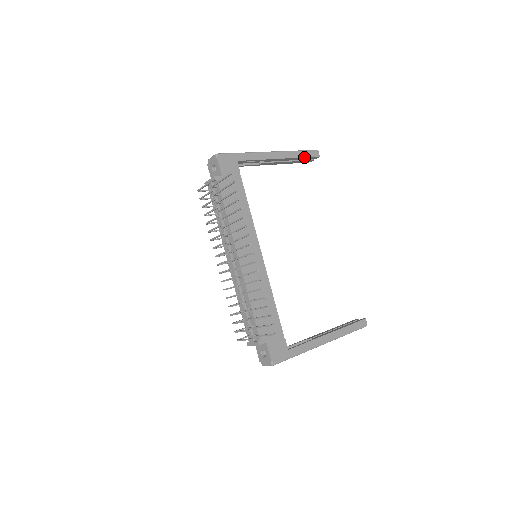
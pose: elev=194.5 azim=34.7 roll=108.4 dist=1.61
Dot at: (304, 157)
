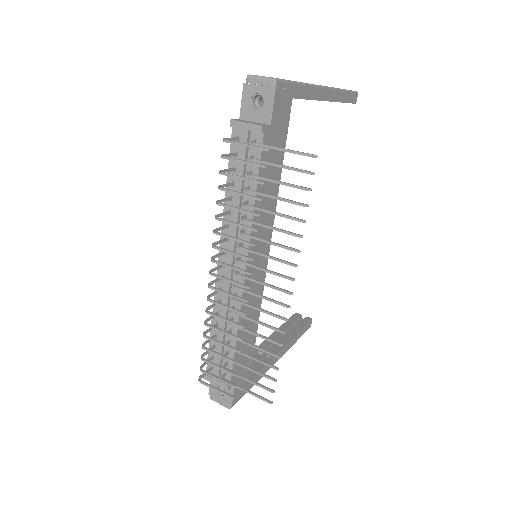
Dot at: (346, 102)
